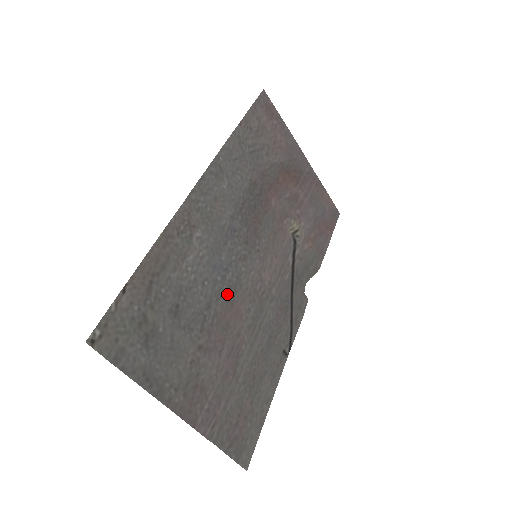
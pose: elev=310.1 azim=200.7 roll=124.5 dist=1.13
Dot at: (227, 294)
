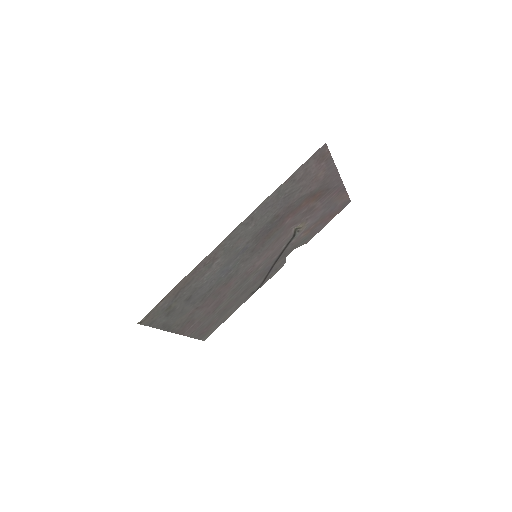
Dot at: (225, 281)
